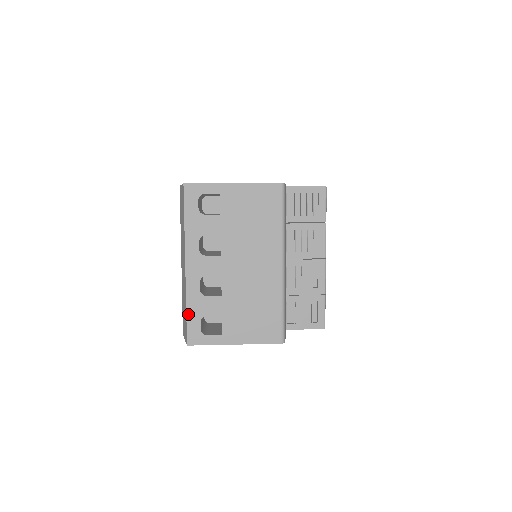
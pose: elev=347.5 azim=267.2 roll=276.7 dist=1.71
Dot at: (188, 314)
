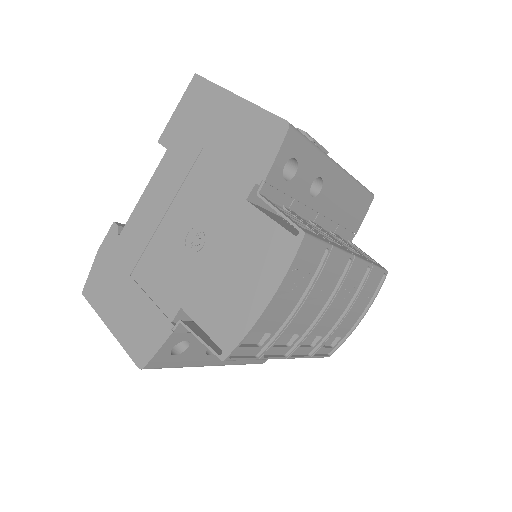
Dot at: occluded
